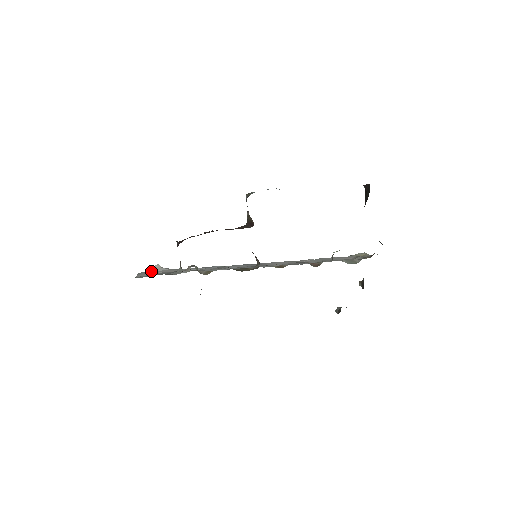
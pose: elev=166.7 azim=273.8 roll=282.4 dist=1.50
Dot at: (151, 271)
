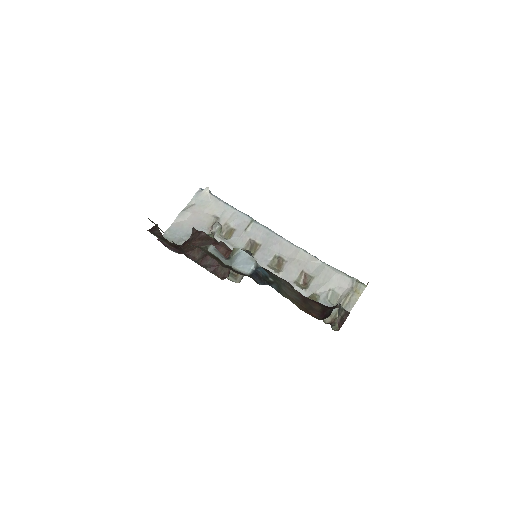
Dot at: (198, 197)
